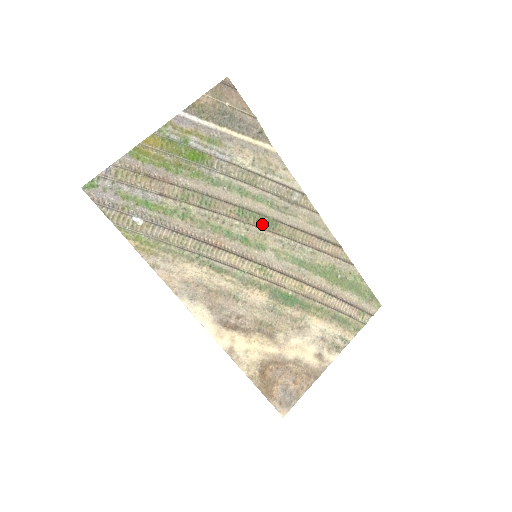
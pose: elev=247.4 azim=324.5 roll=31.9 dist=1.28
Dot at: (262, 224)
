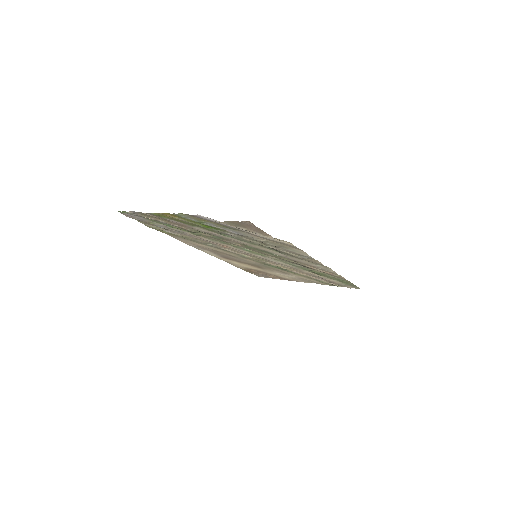
Dot at: (266, 253)
